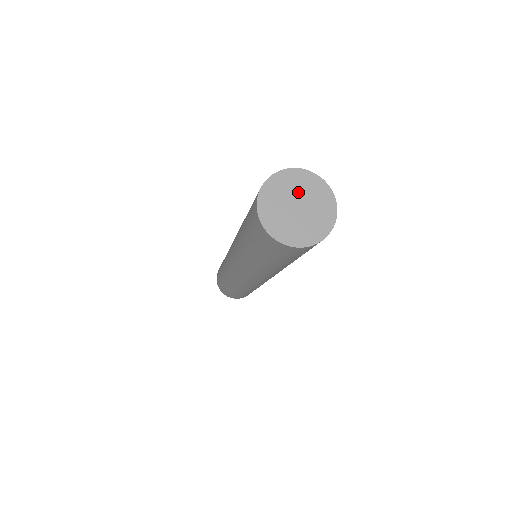
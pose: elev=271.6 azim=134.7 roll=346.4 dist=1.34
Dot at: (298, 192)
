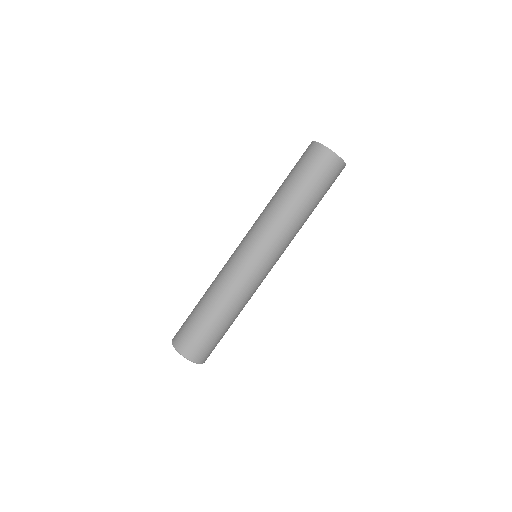
Dot at: occluded
